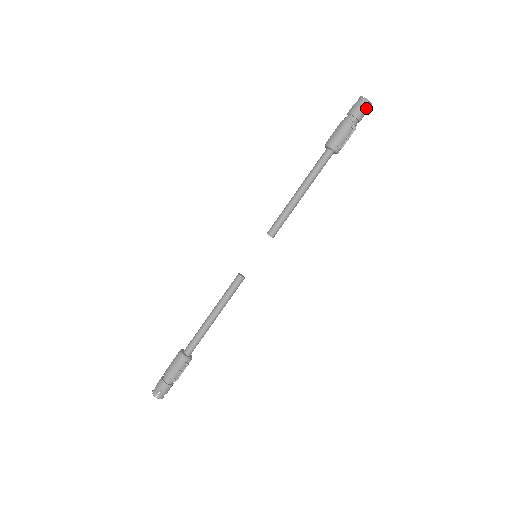
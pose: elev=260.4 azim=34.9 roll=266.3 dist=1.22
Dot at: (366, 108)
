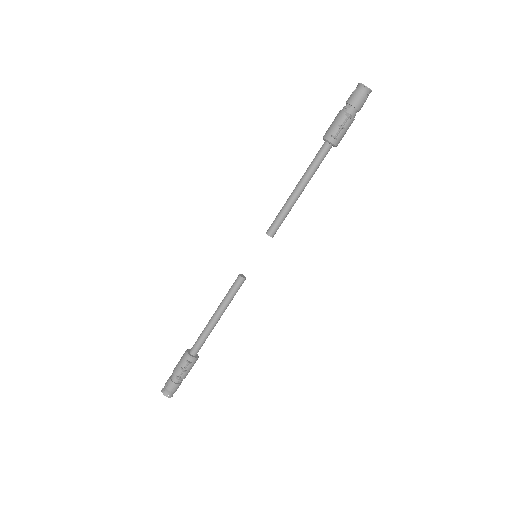
Dot at: (362, 93)
